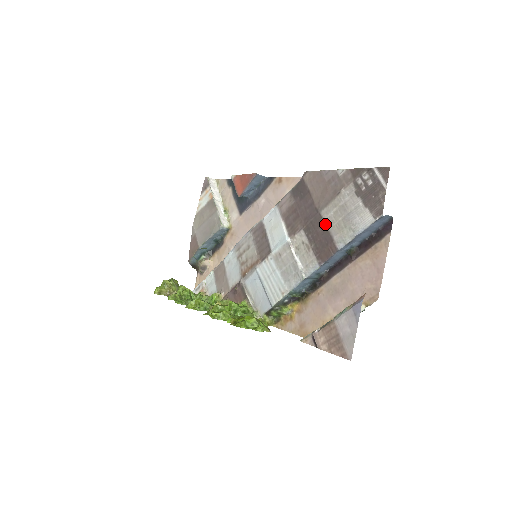
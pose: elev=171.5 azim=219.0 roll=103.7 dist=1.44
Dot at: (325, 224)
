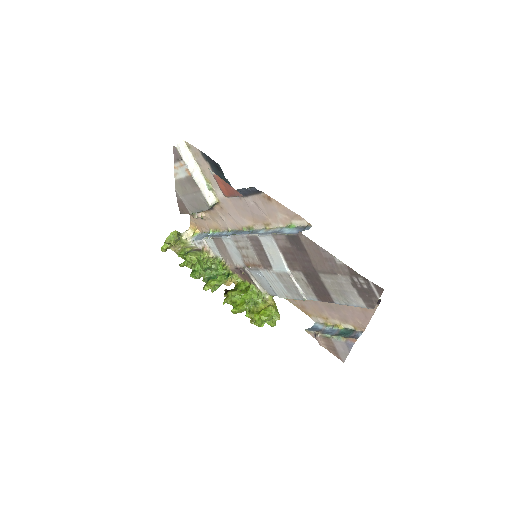
Dot at: (323, 283)
